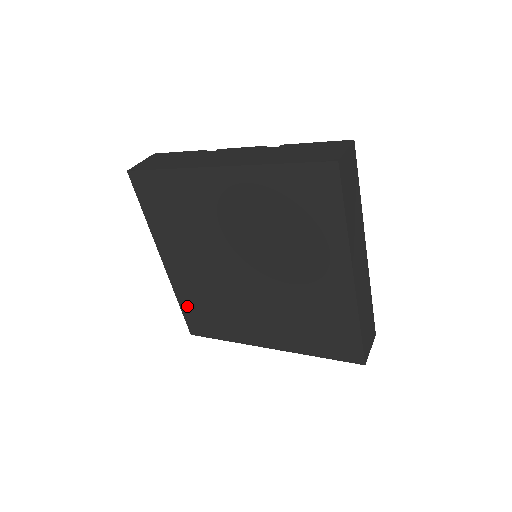
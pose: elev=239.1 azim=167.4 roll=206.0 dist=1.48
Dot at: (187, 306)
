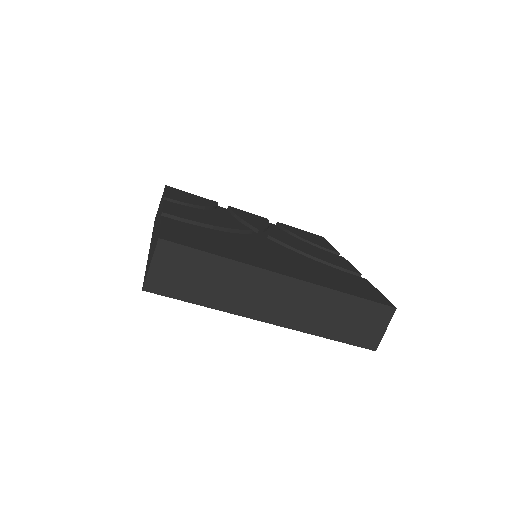
Dot at: occluded
